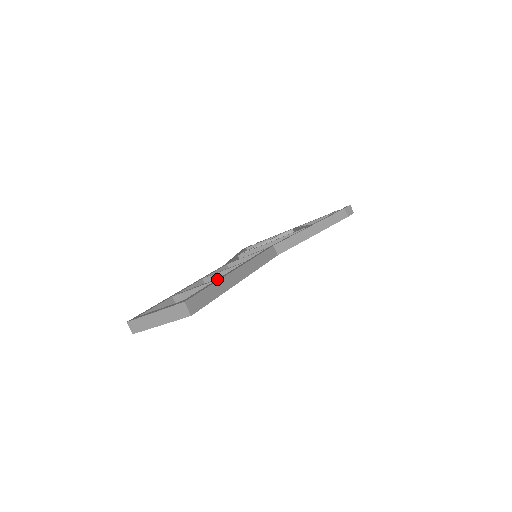
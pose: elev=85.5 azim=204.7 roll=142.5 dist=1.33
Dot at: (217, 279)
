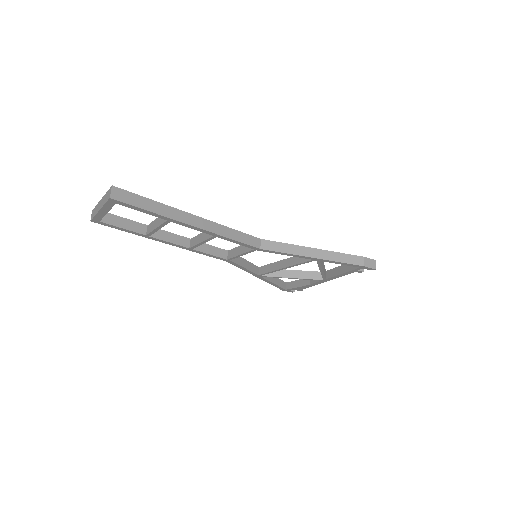
Dot at: (169, 208)
